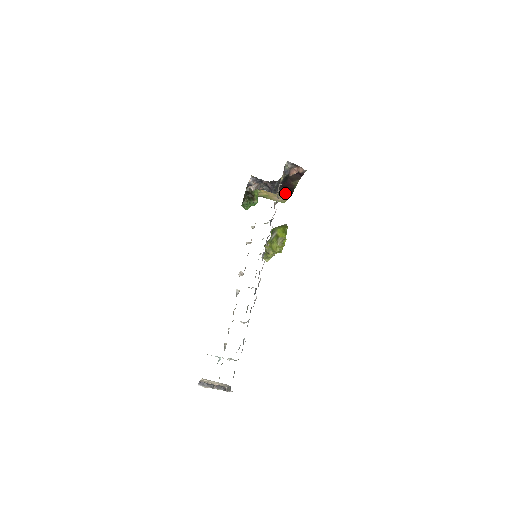
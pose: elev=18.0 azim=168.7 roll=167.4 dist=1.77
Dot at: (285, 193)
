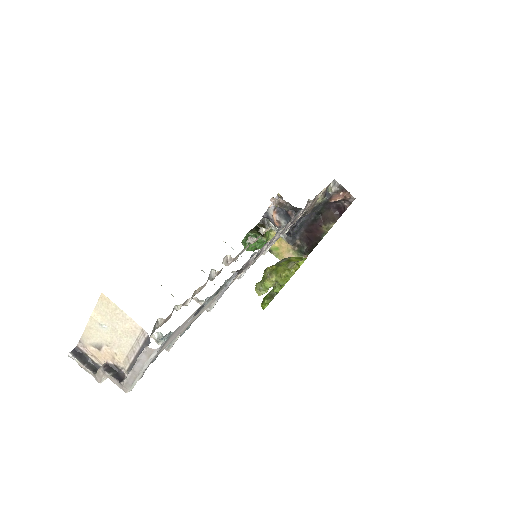
Dot at: (305, 247)
